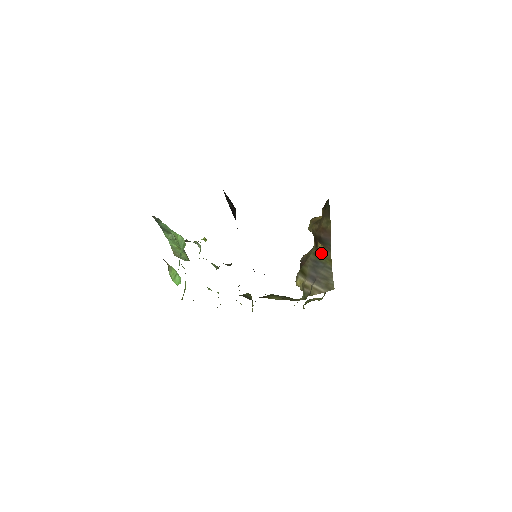
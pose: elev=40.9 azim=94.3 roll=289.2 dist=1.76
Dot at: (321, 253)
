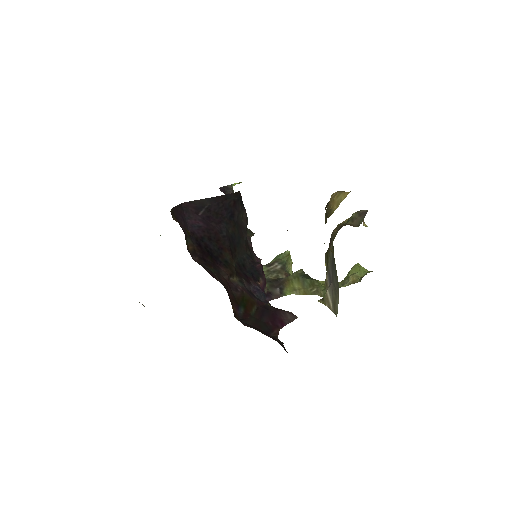
Dot at: occluded
